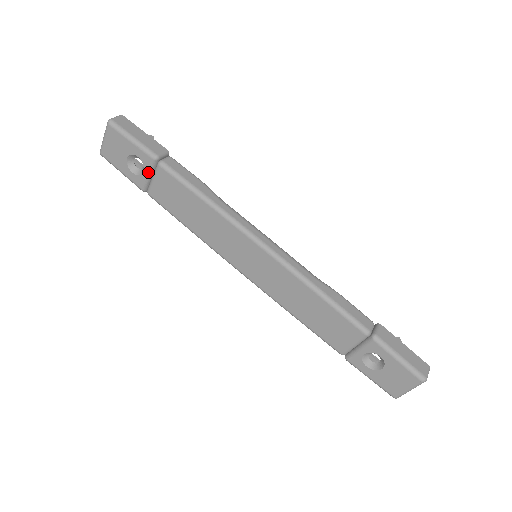
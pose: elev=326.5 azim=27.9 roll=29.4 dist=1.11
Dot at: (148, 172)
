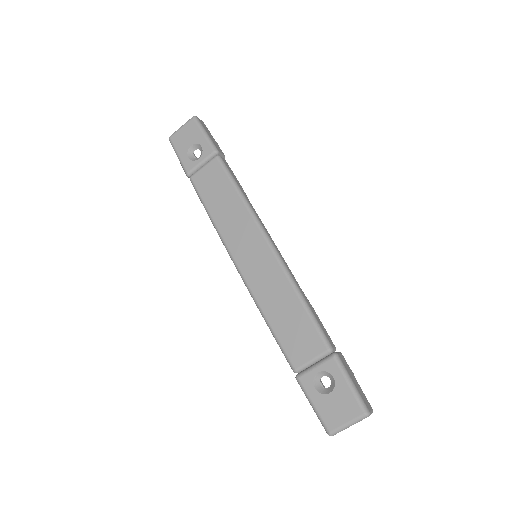
Dot at: (203, 160)
